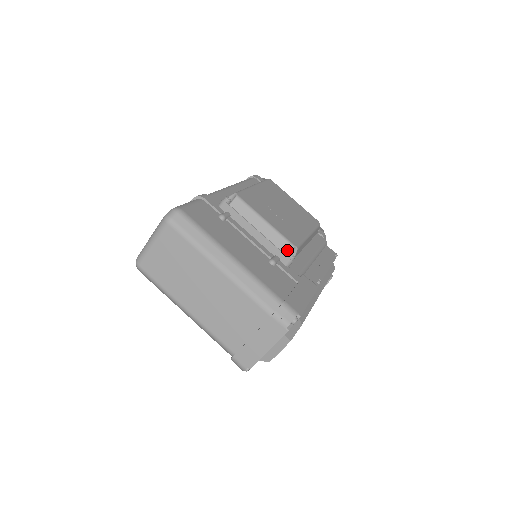
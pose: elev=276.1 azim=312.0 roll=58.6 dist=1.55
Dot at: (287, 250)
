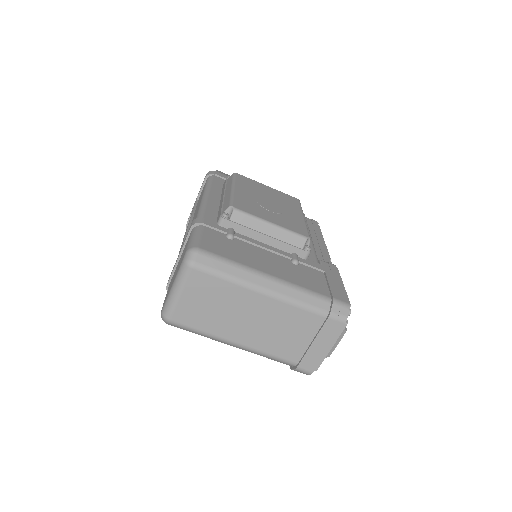
Dot at: (302, 244)
